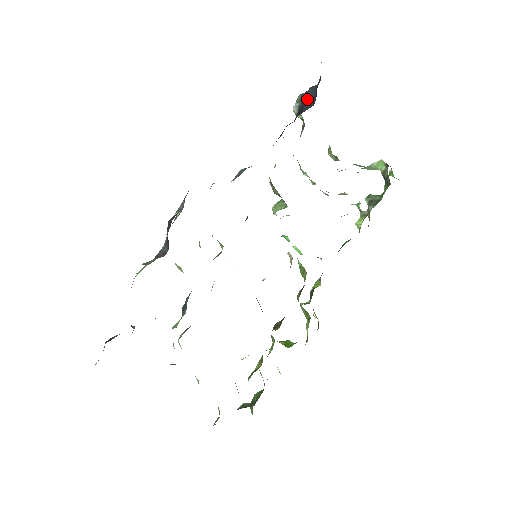
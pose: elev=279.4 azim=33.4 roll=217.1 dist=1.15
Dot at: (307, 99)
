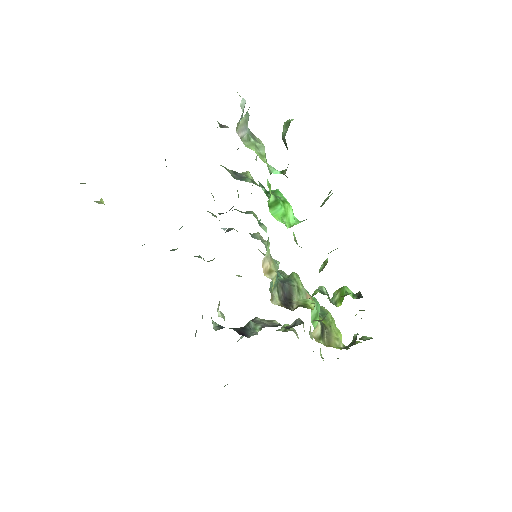
Dot at: occluded
